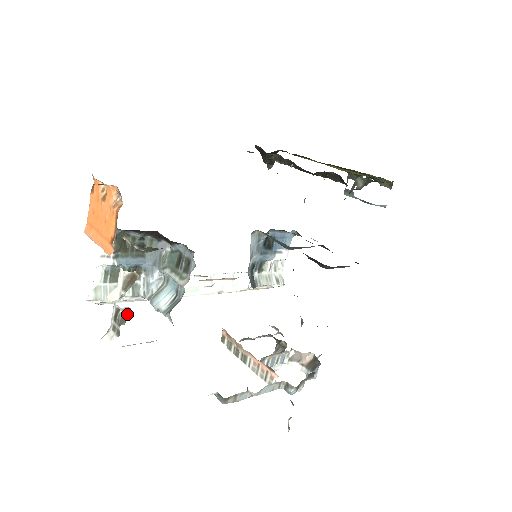
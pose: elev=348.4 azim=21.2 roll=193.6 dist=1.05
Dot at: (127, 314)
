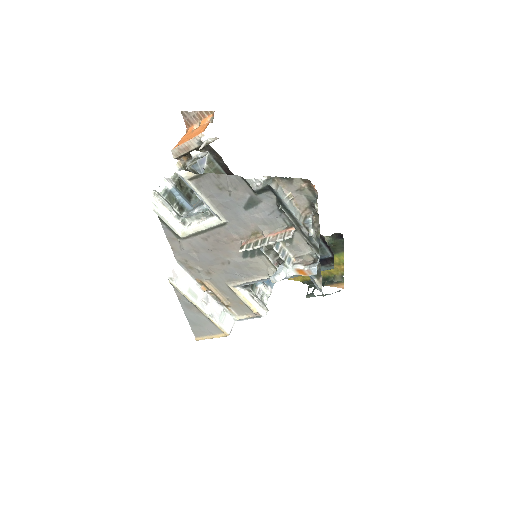
Dot at: occluded
